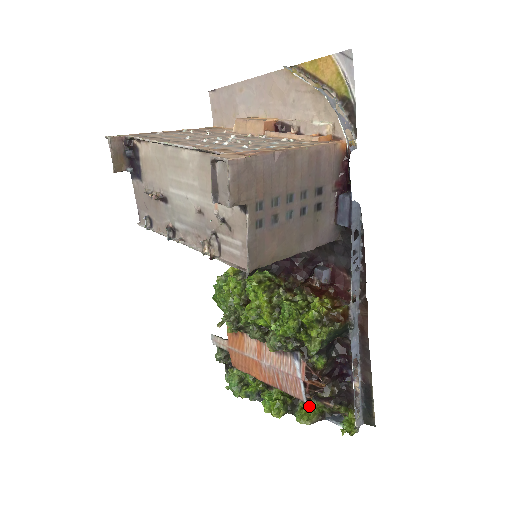
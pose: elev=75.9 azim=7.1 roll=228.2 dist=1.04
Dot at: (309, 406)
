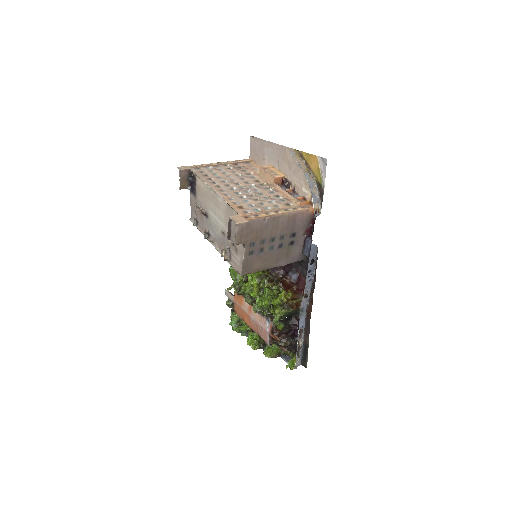
Dot at: (273, 347)
